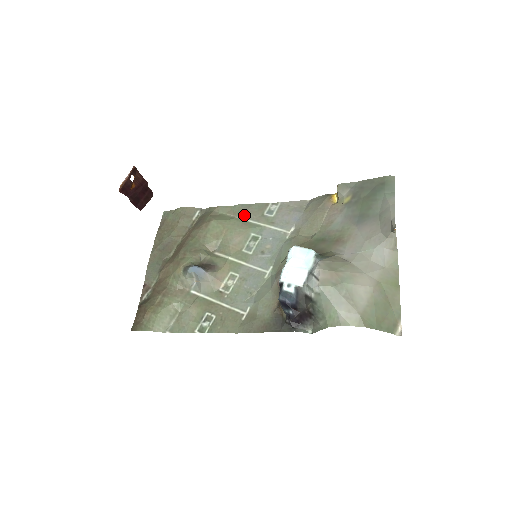
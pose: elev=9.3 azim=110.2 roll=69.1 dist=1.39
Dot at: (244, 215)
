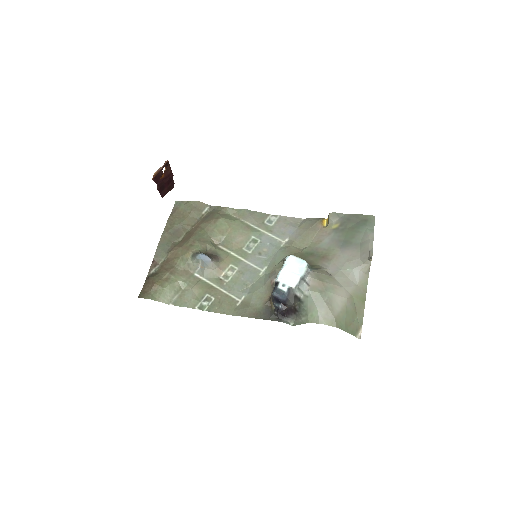
Dot at: (248, 219)
